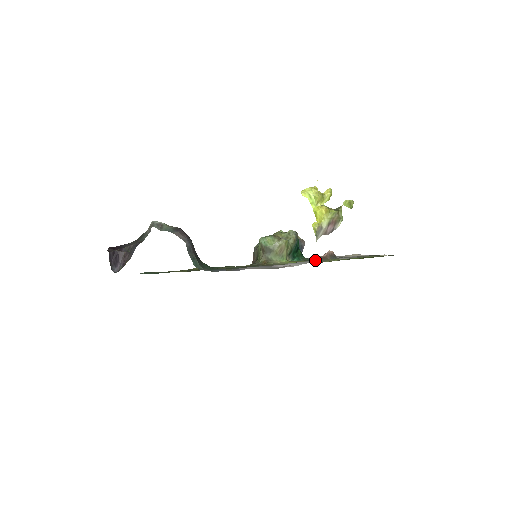
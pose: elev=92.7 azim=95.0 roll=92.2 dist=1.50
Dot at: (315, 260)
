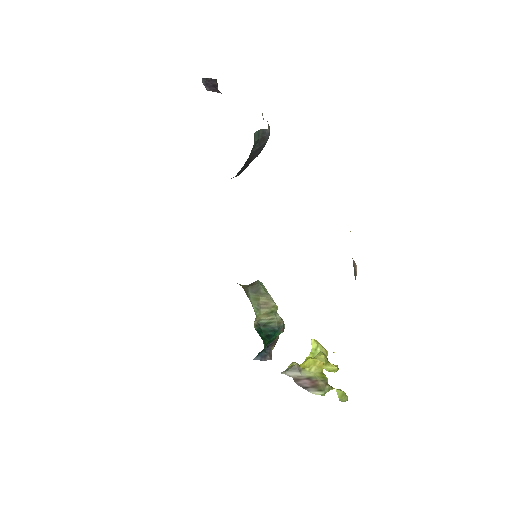
Dot at: occluded
